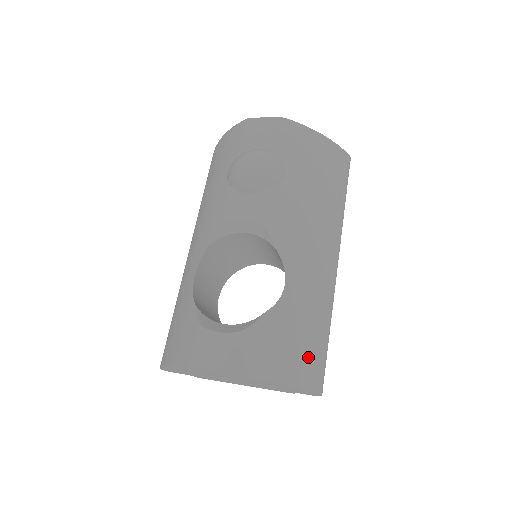
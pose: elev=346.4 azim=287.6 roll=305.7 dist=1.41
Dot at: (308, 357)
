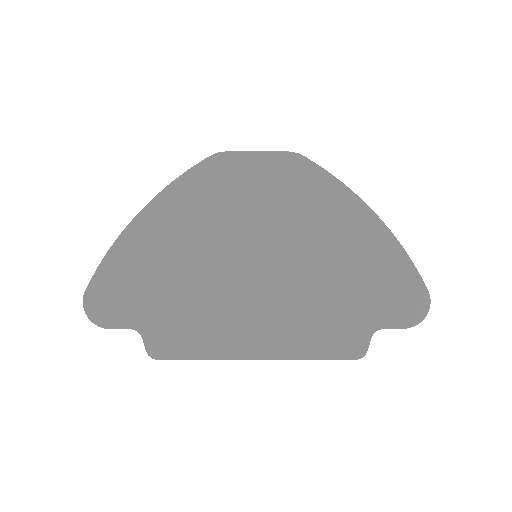
Dot at: occluded
